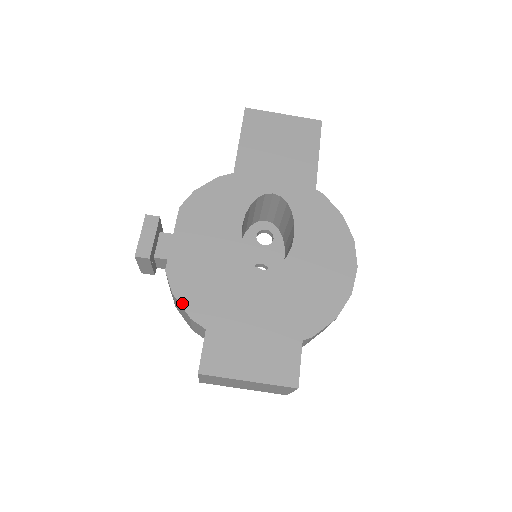
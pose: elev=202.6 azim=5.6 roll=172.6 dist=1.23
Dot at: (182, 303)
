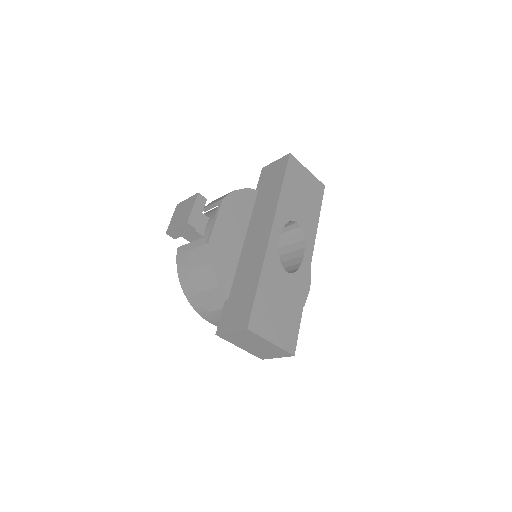
Dot at: (216, 273)
